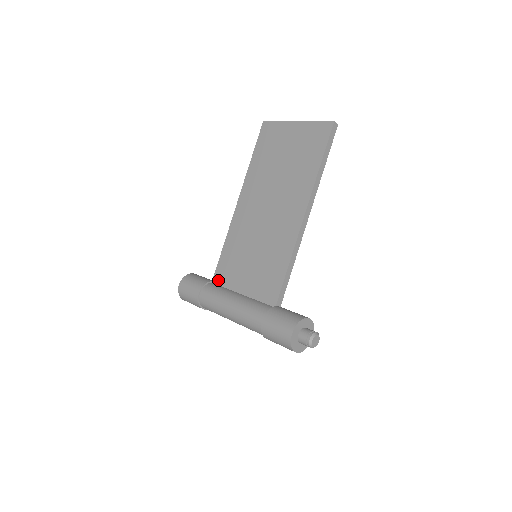
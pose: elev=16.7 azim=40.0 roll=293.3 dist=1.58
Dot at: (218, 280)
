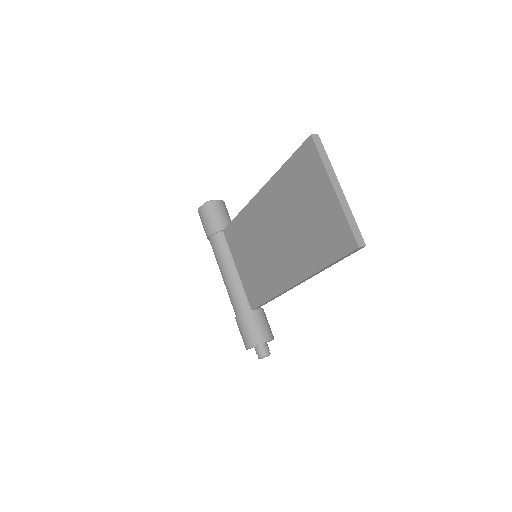
Dot at: (227, 236)
